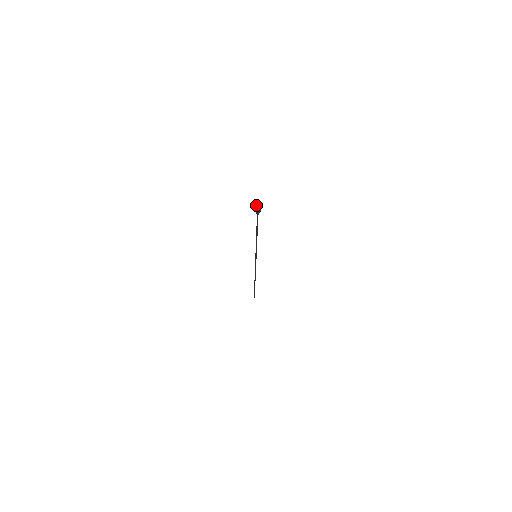
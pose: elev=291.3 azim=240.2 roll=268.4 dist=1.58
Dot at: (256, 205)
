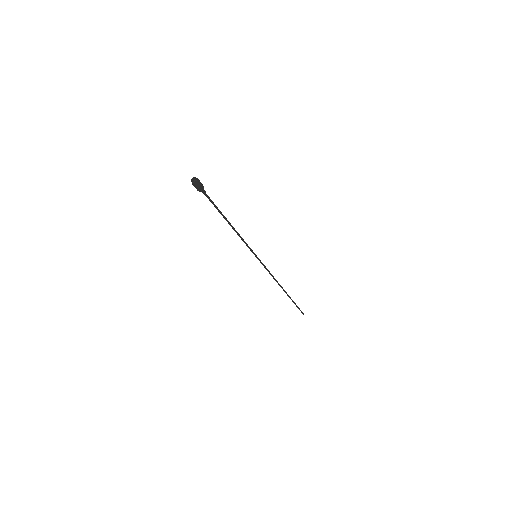
Dot at: (193, 182)
